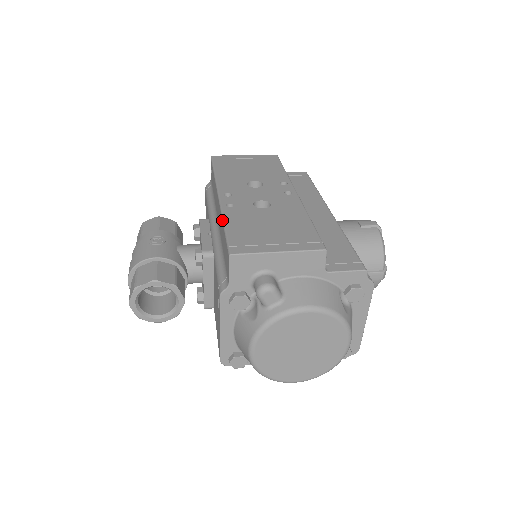
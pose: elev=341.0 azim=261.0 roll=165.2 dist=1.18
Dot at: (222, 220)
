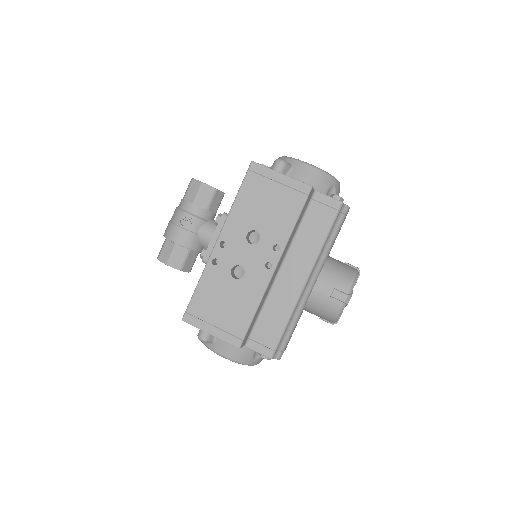
Dot at: (200, 278)
